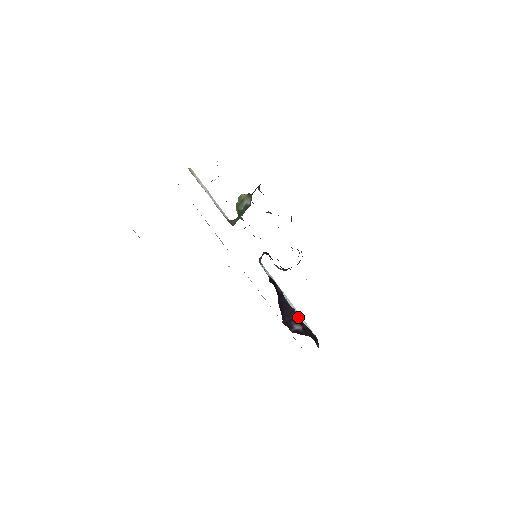
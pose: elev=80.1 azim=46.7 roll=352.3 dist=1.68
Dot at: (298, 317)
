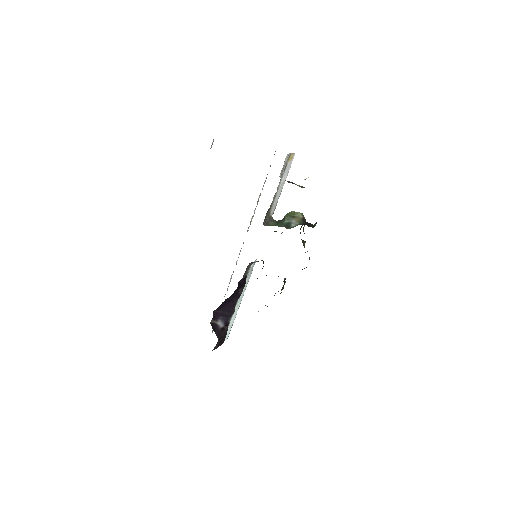
Dot at: (230, 318)
